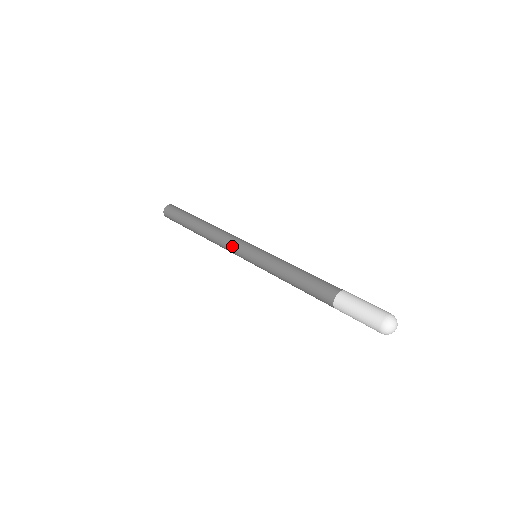
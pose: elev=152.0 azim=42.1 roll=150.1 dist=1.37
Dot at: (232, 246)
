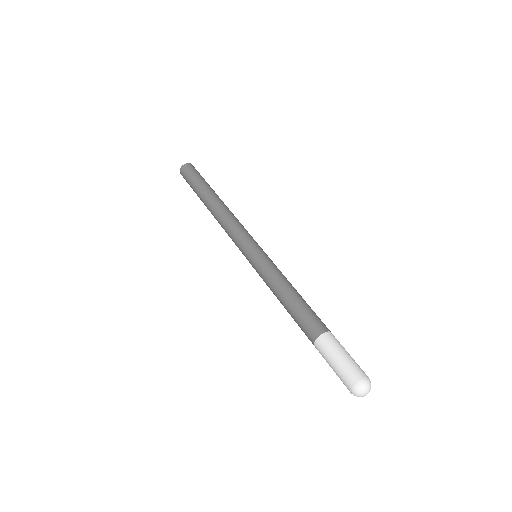
Dot at: occluded
